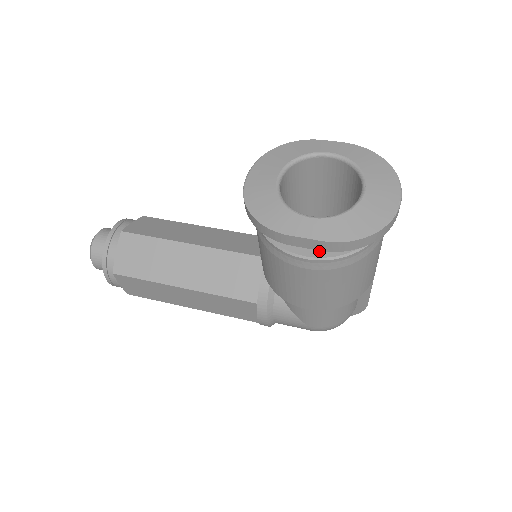
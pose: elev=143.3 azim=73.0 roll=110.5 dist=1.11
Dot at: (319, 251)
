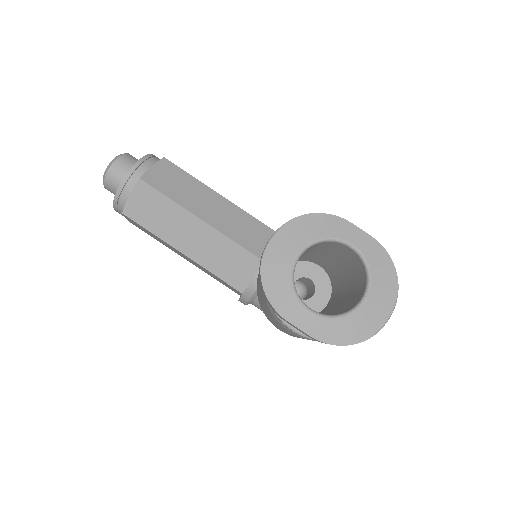
Dot at: occluded
